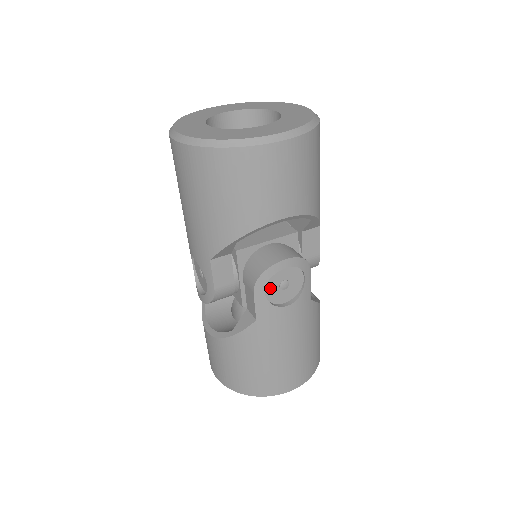
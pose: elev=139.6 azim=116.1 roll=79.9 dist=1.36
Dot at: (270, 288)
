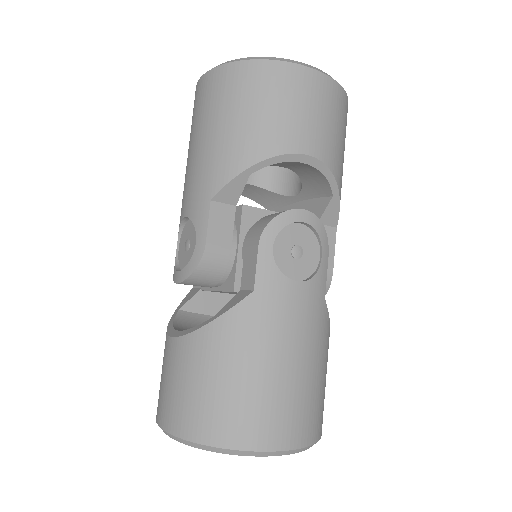
Dot at: (280, 247)
